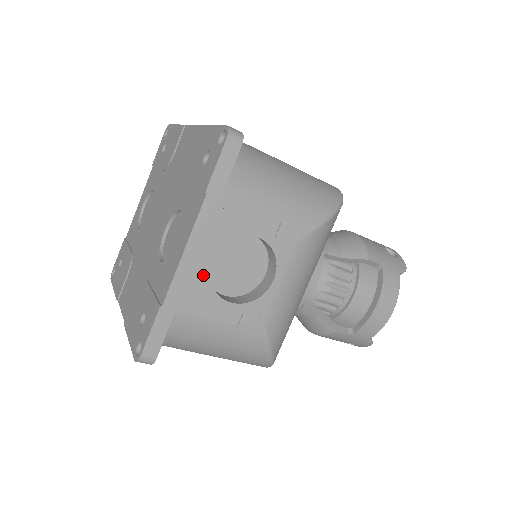
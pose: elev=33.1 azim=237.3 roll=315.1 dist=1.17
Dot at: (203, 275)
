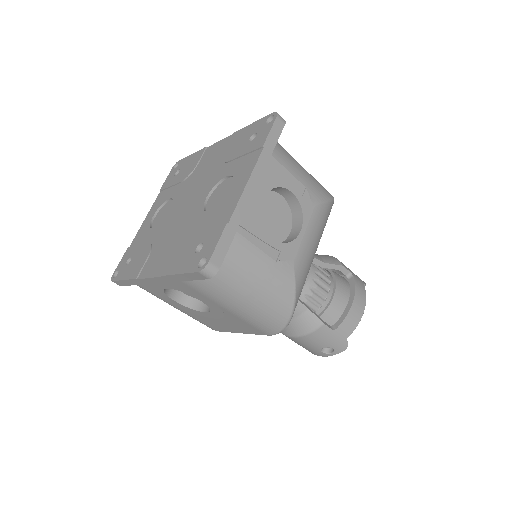
Dot at: (257, 208)
